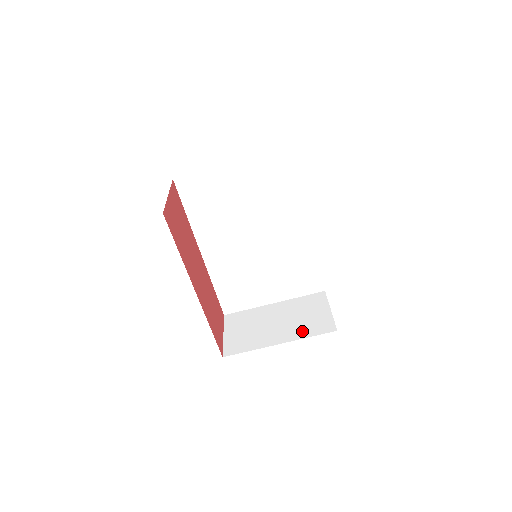
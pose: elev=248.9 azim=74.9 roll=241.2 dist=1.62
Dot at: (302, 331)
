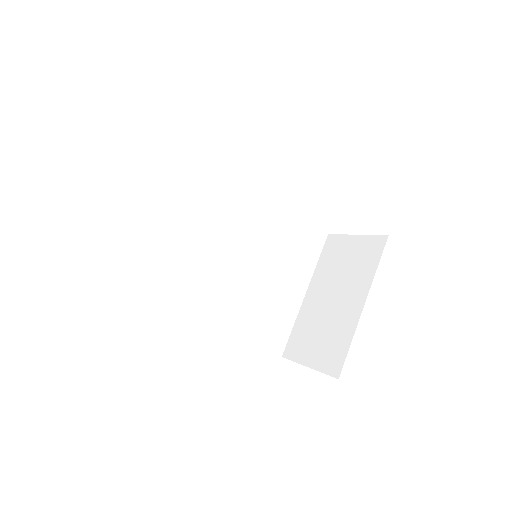
Dot at: (364, 273)
